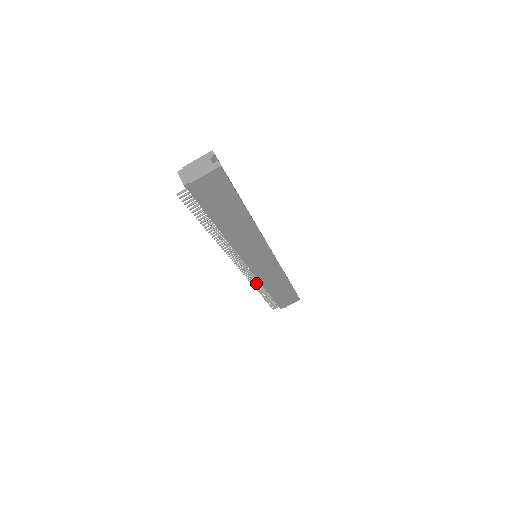
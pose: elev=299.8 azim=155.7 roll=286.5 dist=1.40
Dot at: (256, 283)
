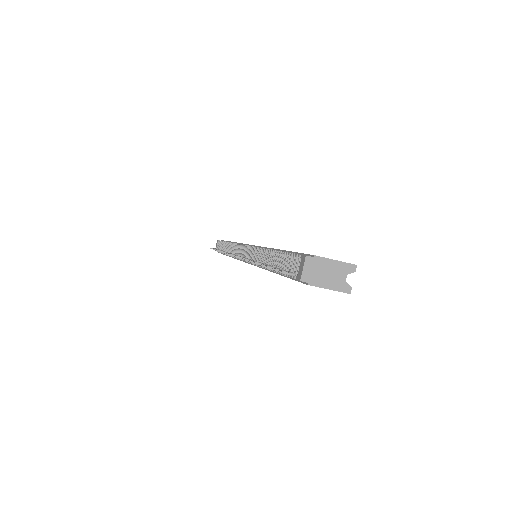
Dot at: occluded
